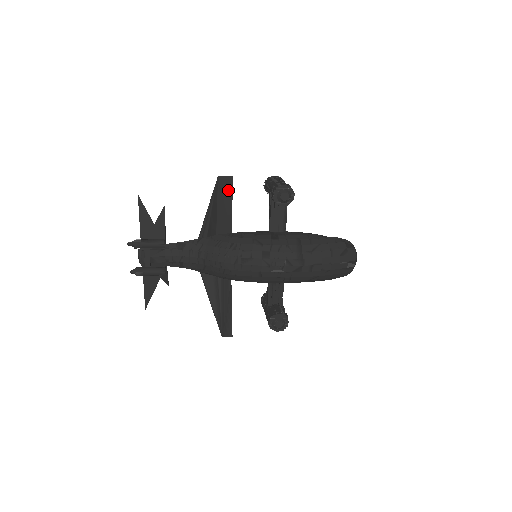
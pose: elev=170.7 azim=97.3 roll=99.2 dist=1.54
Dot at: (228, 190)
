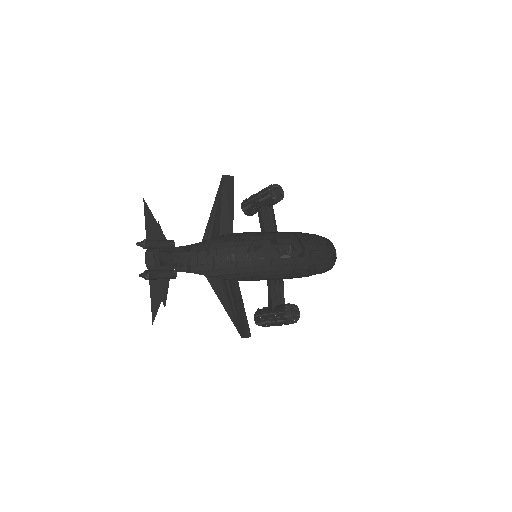
Dot at: (230, 189)
